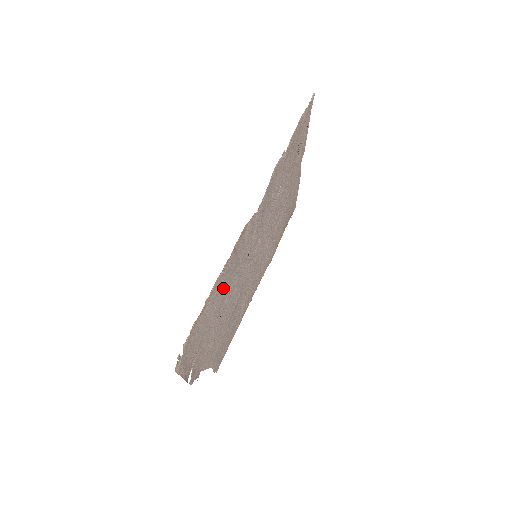
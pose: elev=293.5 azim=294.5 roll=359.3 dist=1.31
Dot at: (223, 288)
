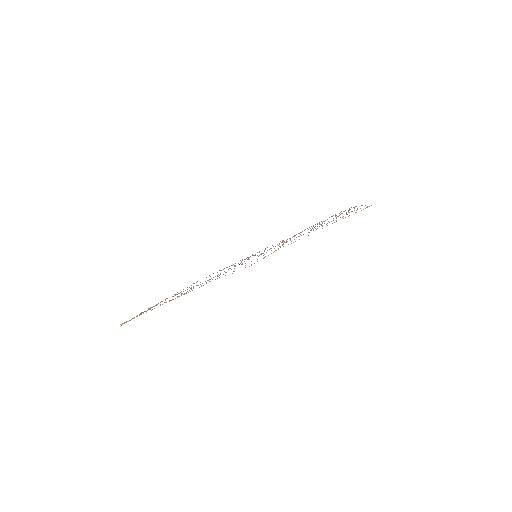
Dot at: (191, 289)
